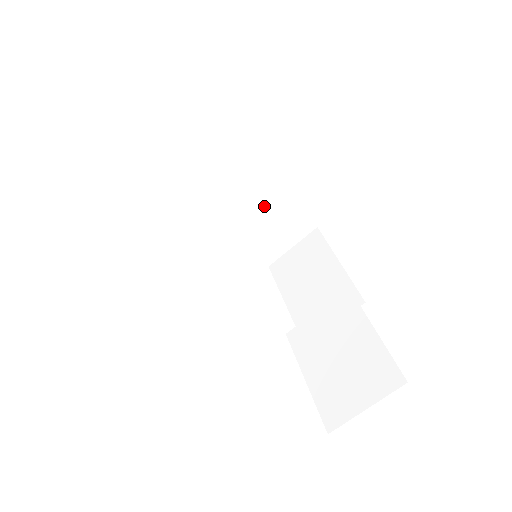
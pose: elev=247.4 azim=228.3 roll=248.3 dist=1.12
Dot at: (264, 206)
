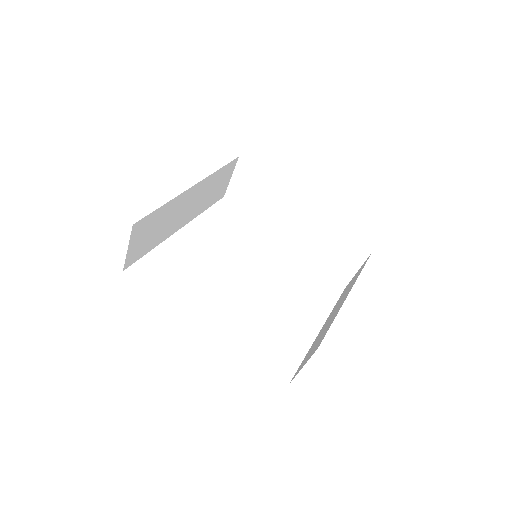
Dot at: (207, 188)
